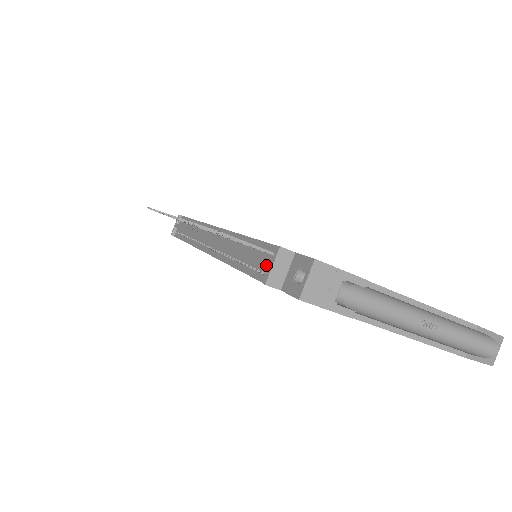
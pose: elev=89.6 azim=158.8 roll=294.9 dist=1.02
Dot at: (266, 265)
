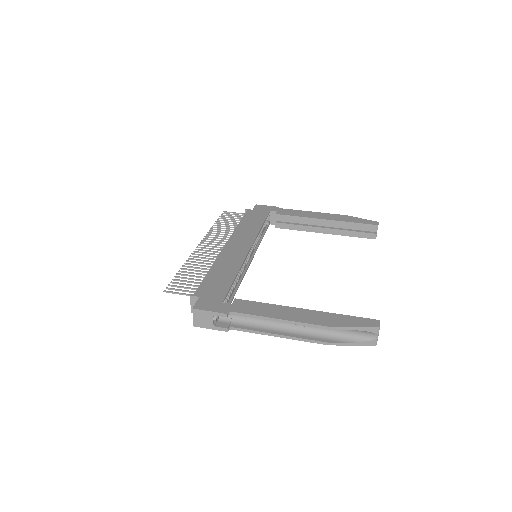
Dot at: occluded
